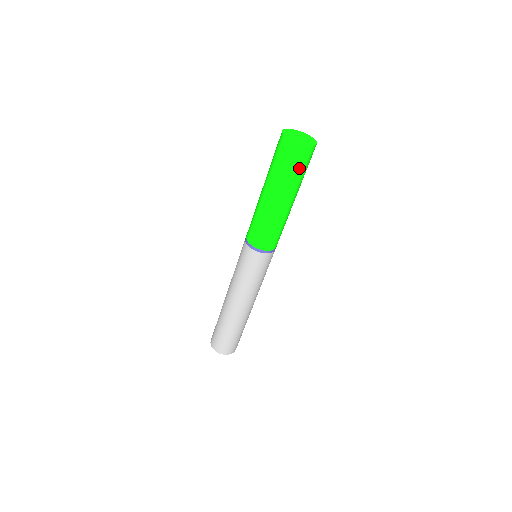
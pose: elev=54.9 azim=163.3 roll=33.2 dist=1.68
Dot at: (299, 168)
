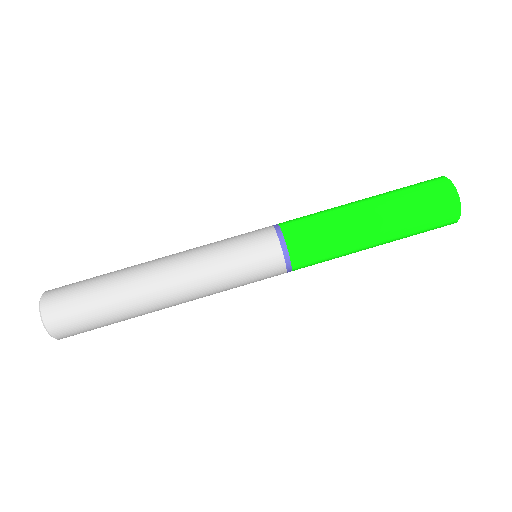
Dot at: (427, 208)
